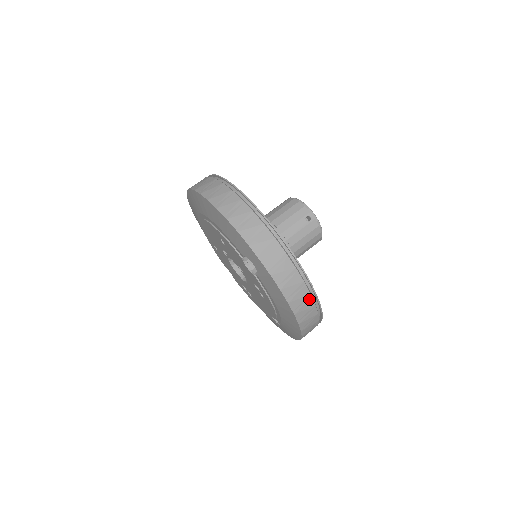
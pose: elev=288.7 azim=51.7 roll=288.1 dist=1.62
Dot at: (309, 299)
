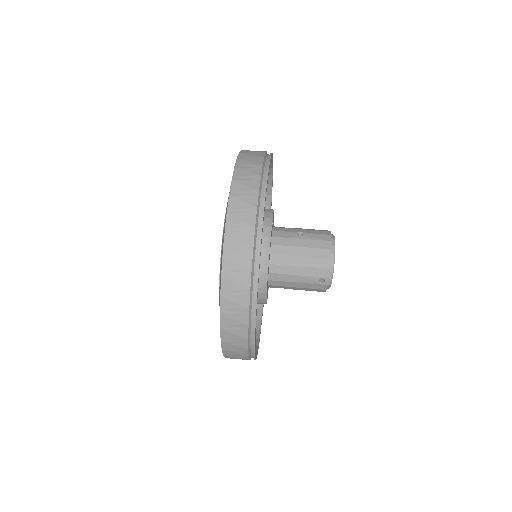
Dot at: (246, 359)
